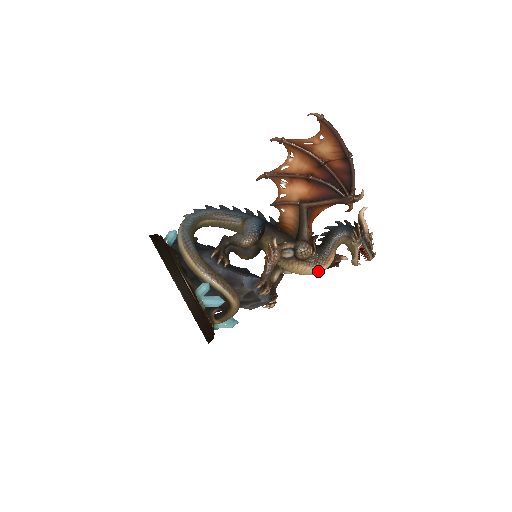
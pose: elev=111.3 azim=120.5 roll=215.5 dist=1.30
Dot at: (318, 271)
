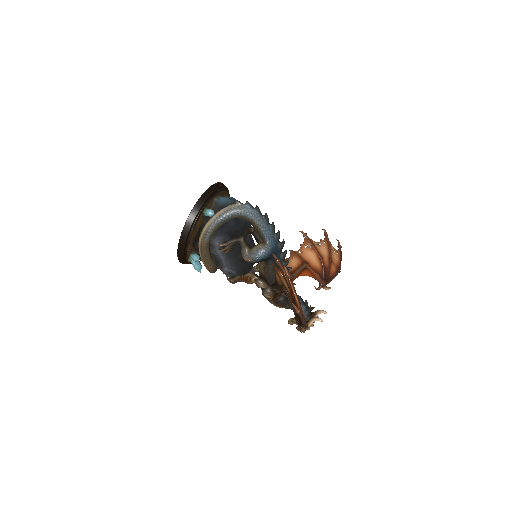
Dot at: occluded
